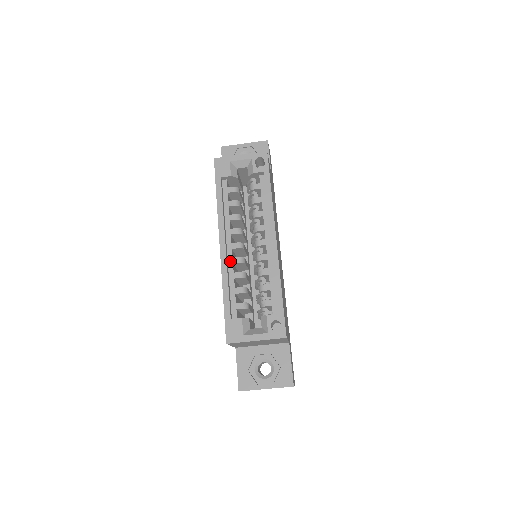
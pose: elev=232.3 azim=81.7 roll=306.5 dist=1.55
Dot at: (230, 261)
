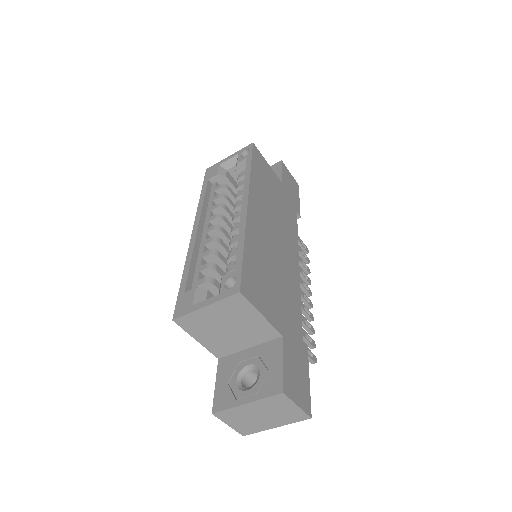
Dot at: (202, 244)
